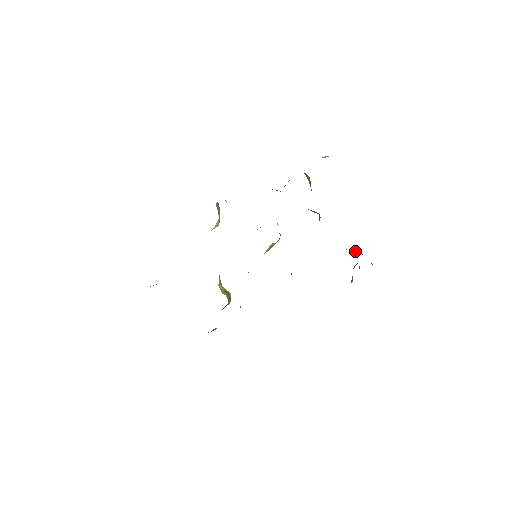
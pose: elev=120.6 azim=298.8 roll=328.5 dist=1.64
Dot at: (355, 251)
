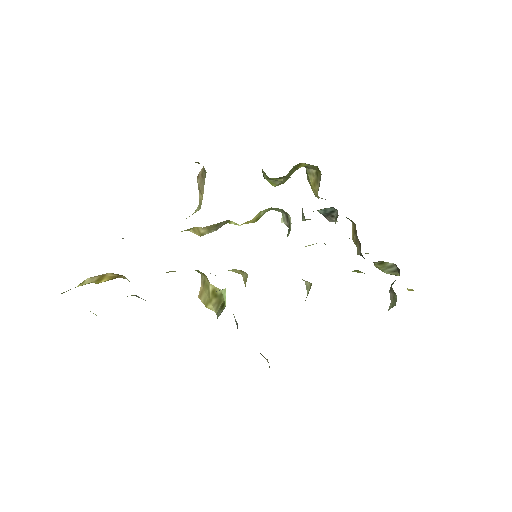
Dot at: (387, 266)
